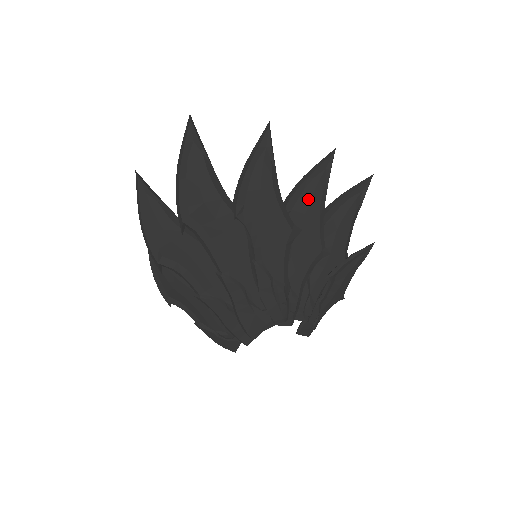
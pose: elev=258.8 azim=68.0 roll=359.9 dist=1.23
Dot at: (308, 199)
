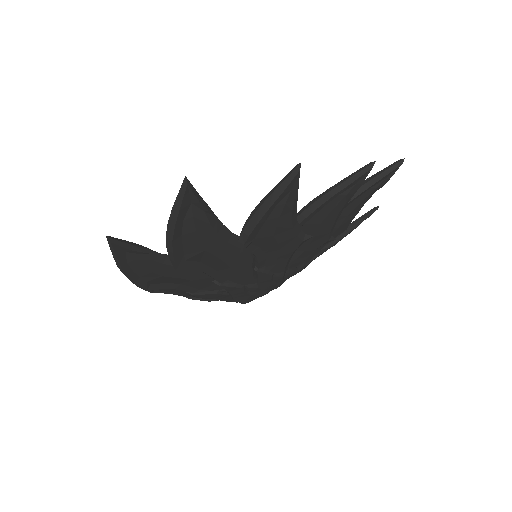
Dot at: (327, 213)
